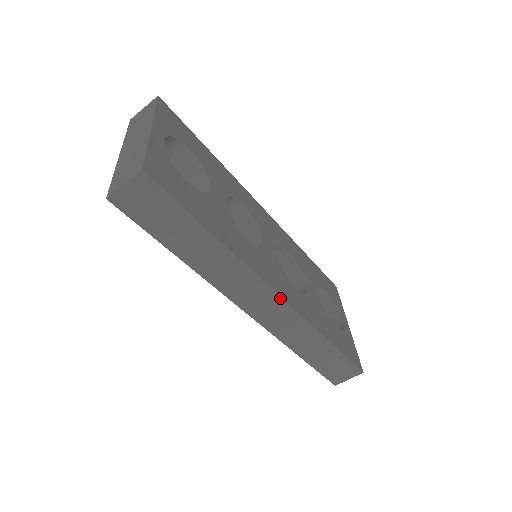
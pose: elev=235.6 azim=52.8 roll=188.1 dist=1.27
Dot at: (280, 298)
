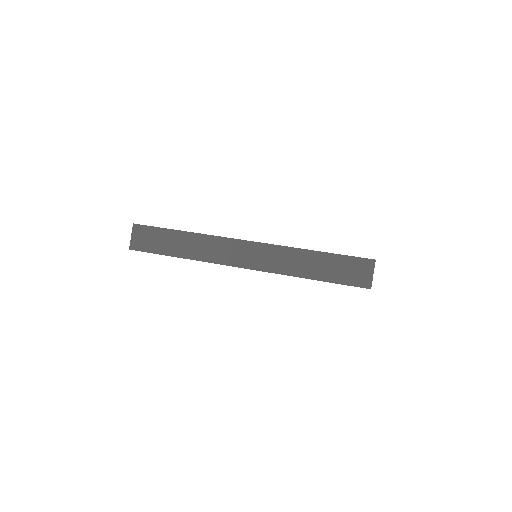
Dot at: (250, 242)
